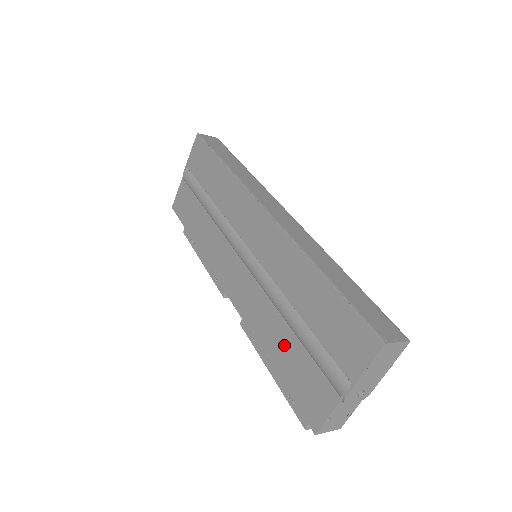
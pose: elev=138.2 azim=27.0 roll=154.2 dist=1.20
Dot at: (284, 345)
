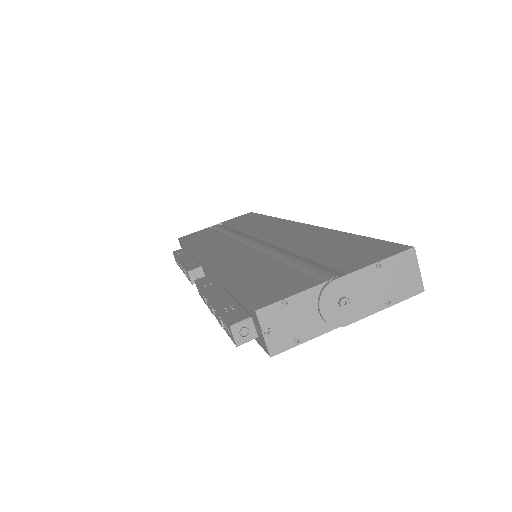
Dot at: (261, 269)
